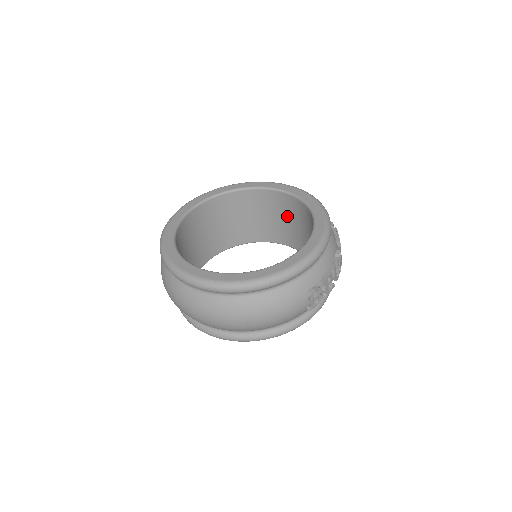
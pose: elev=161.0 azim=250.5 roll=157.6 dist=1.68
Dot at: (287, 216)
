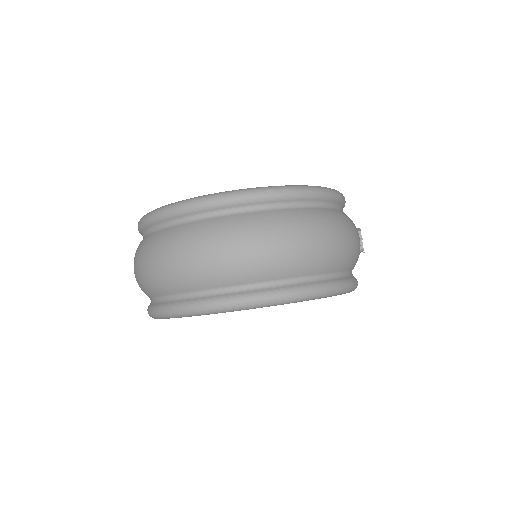
Dot at: occluded
